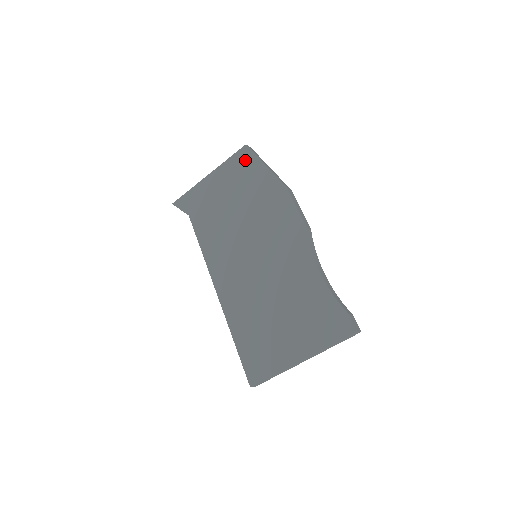
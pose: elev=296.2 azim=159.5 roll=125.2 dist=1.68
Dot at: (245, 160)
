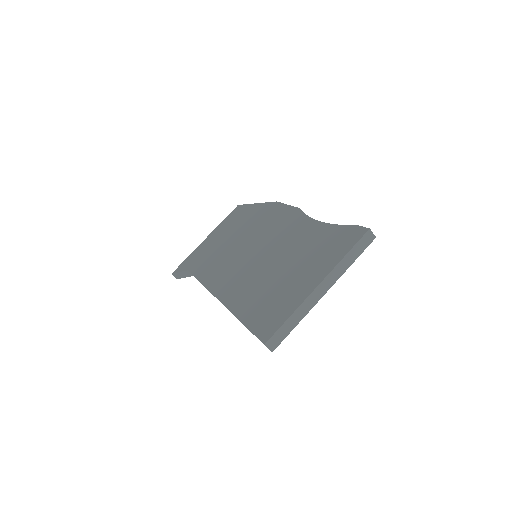
Dot at: (238, 212)
